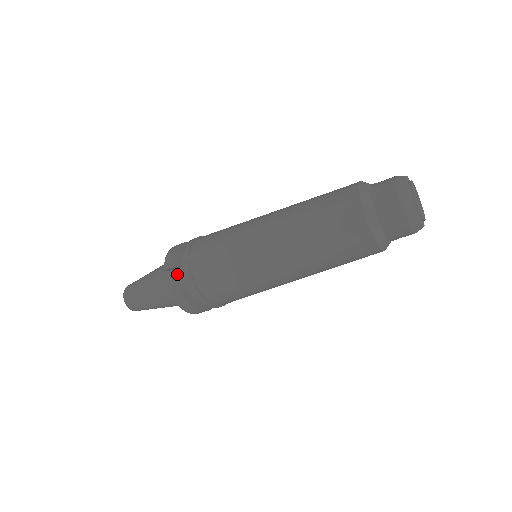
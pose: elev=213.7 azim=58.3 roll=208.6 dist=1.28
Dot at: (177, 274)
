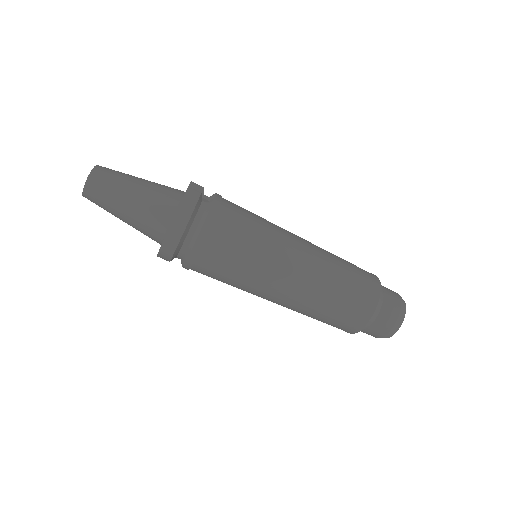
Dot at: occluded
